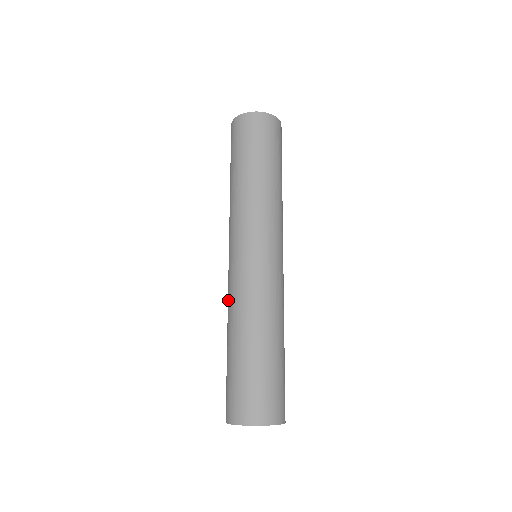
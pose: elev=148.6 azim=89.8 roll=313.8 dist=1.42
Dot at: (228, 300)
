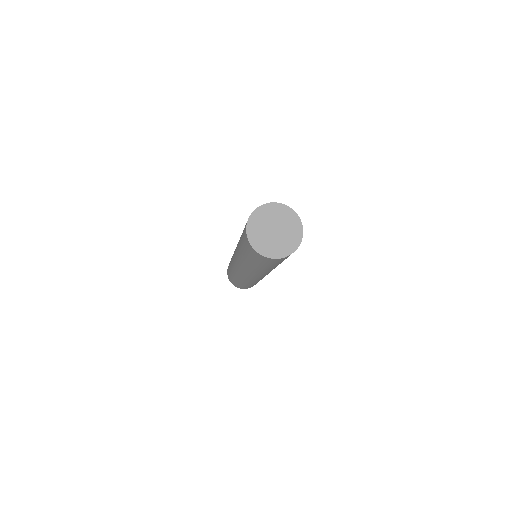
Dot at: occluded
